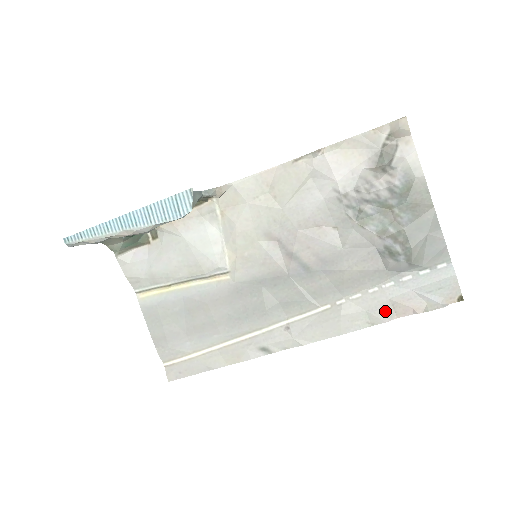
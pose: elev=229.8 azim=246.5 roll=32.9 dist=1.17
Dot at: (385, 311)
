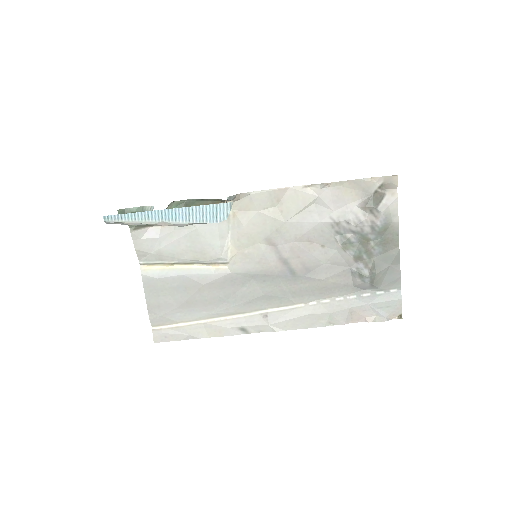
Dot at: (345, 316)
